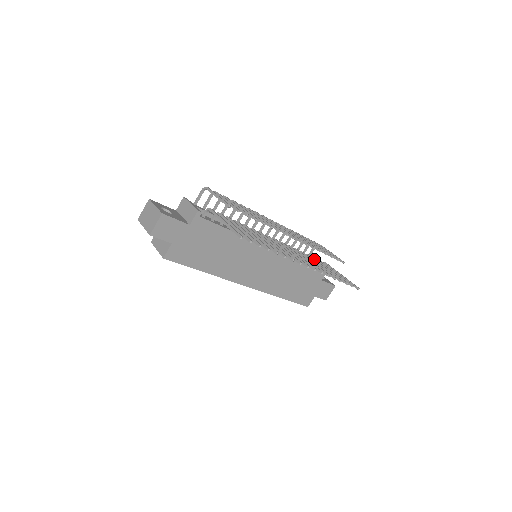
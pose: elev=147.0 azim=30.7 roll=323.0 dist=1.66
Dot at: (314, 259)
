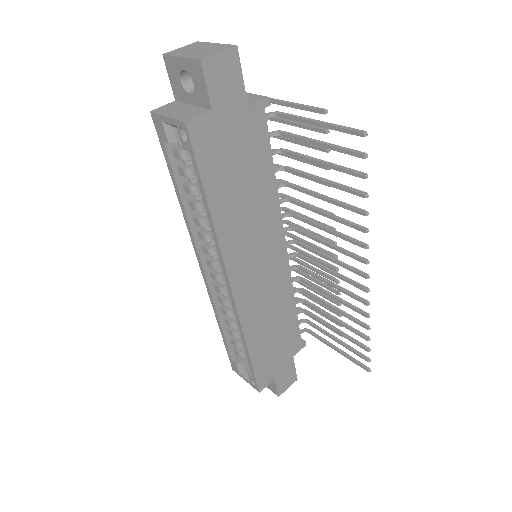
Dot at: occluded
